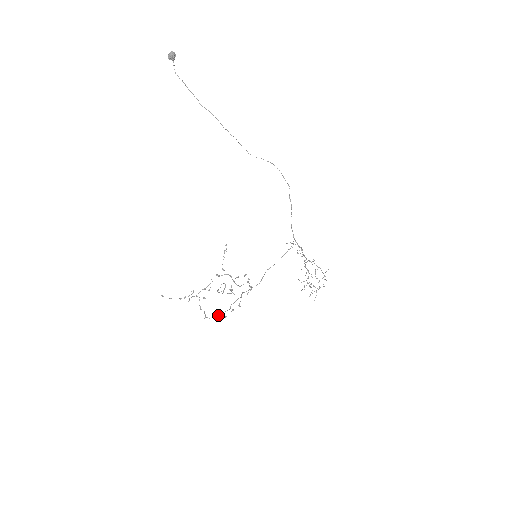
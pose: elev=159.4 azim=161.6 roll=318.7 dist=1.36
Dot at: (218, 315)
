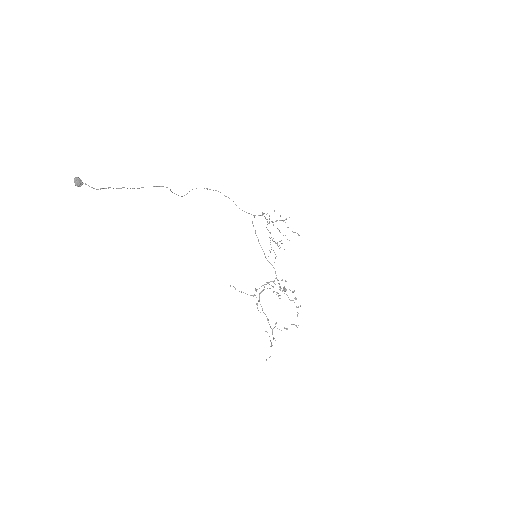
Dot at: occluded
